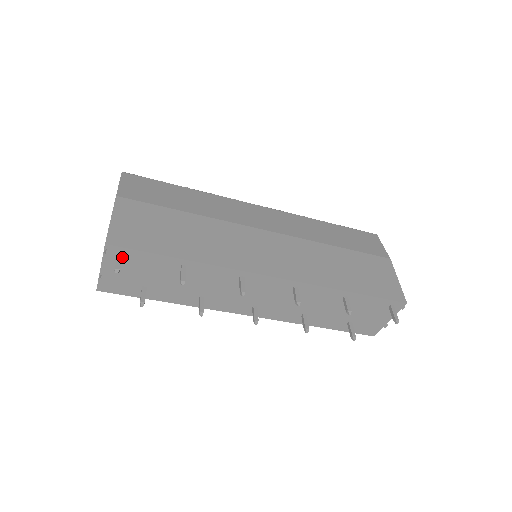
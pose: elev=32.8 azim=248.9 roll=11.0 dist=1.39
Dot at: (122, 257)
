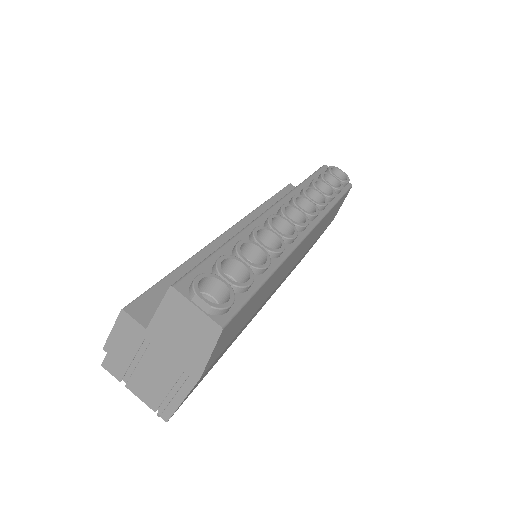
Dot at: occluded
